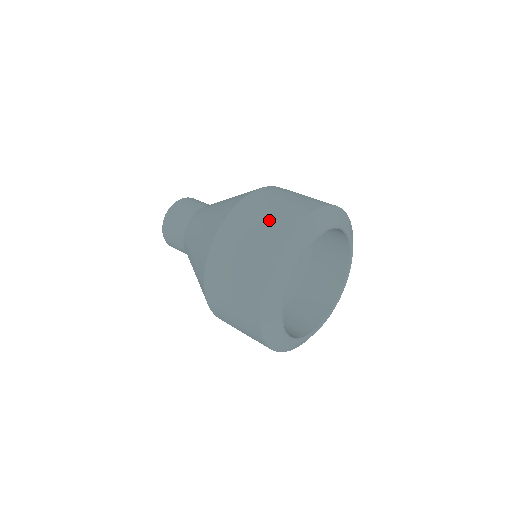
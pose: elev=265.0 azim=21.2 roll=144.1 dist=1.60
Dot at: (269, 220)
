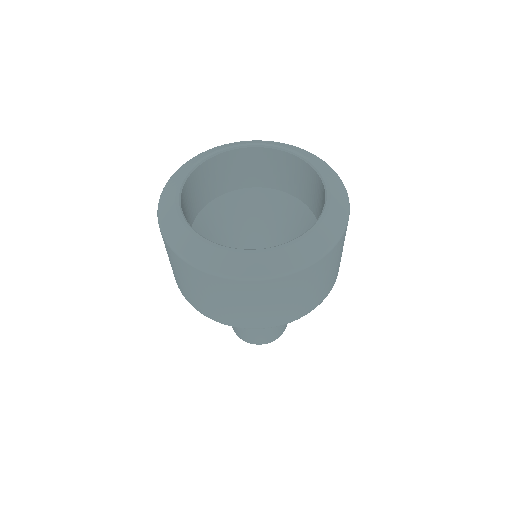
Dot at: occluded
